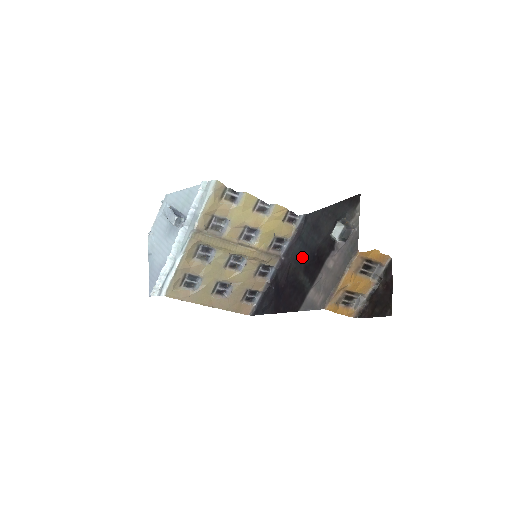
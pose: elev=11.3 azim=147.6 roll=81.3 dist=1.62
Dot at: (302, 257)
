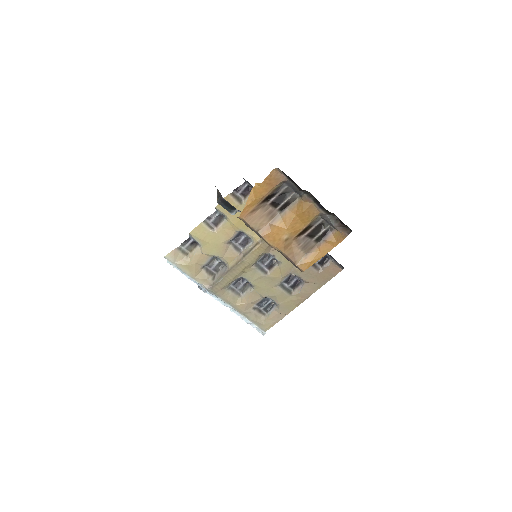
Dot at: occluded
